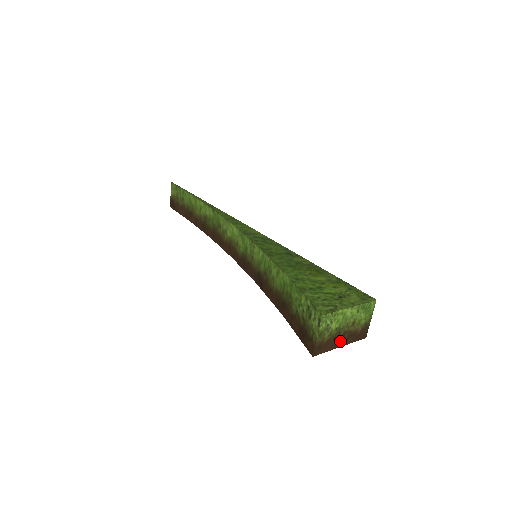
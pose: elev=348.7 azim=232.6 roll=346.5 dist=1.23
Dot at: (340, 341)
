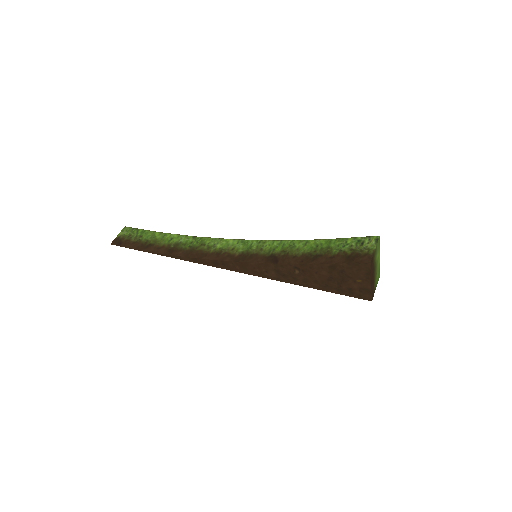
Dot at: (372, 277)
